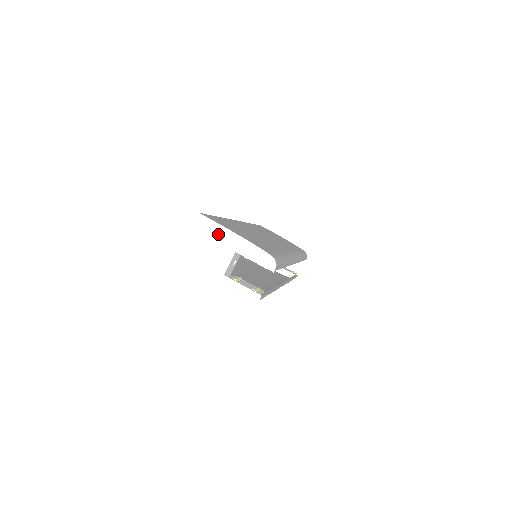
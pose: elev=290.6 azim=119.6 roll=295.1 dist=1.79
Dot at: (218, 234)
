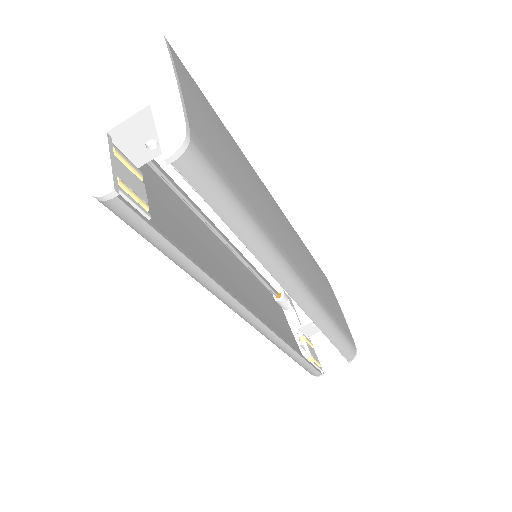
Dot at: (156, 70)
